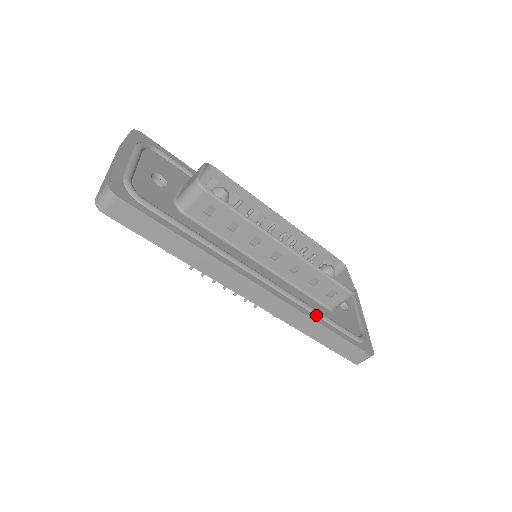
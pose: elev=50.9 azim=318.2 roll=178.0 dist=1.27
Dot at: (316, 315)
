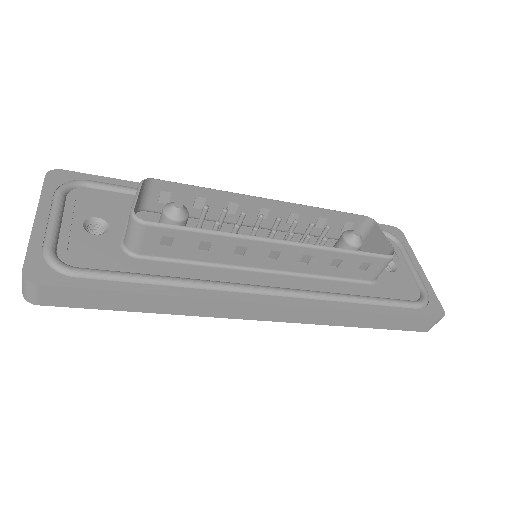
Dot at: (352, 302)
